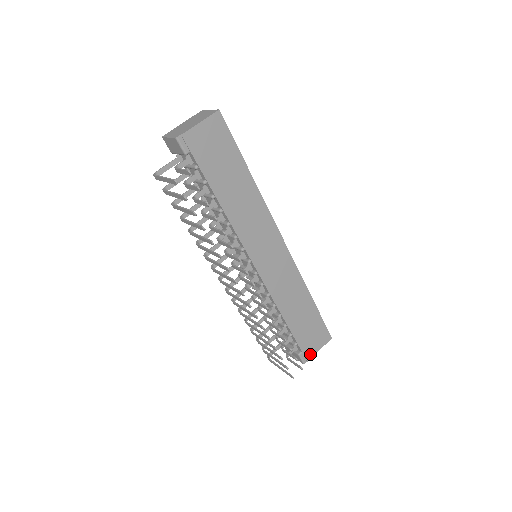
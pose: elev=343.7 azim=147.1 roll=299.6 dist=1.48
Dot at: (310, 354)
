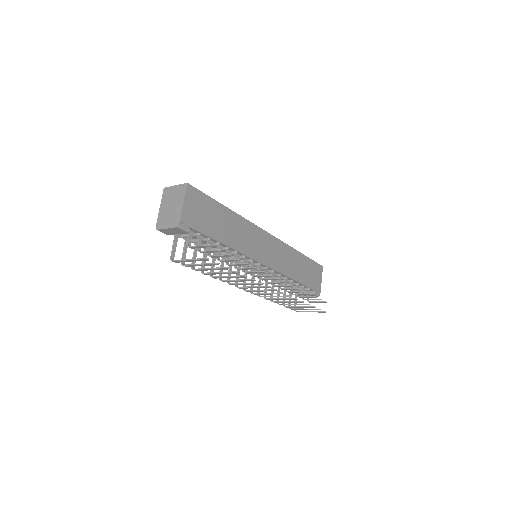
Dot at: (319, 288)
